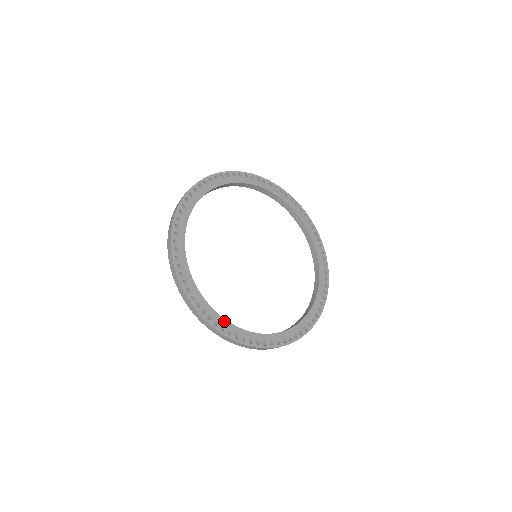
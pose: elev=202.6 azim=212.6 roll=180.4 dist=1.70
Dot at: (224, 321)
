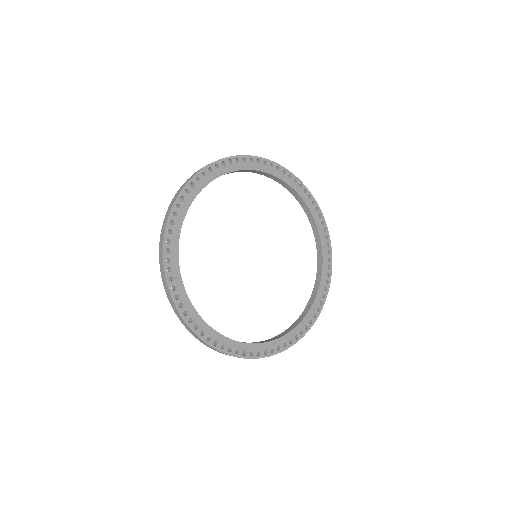
Dot at: (177, 266)
